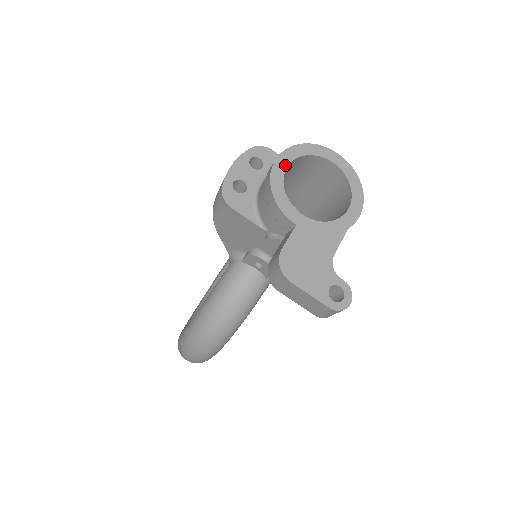
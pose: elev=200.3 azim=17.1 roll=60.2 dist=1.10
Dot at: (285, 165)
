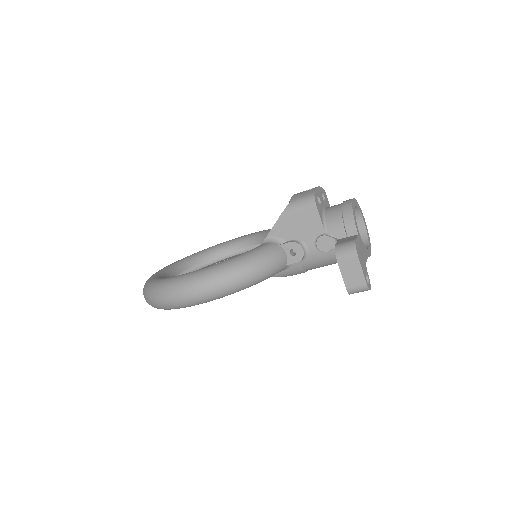
Dot at: (355, 205)
